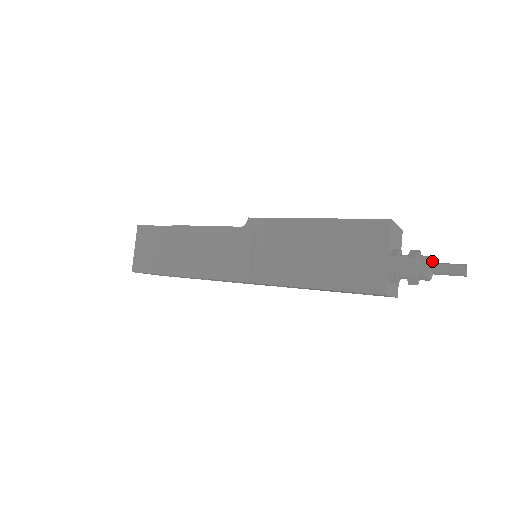
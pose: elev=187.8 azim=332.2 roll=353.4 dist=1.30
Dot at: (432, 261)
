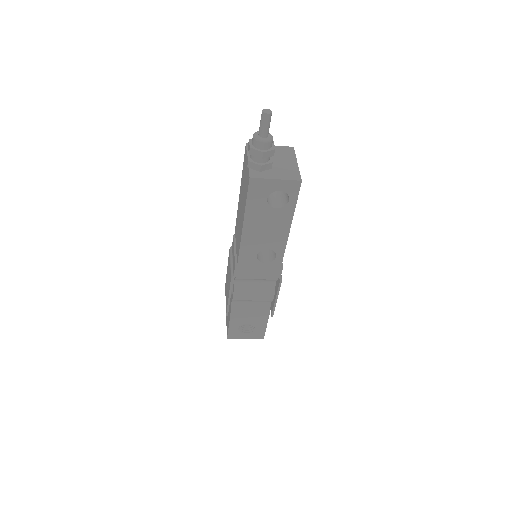
Dot at: occluded
